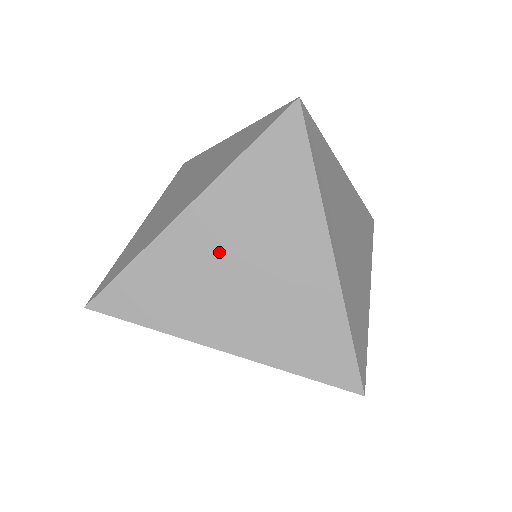
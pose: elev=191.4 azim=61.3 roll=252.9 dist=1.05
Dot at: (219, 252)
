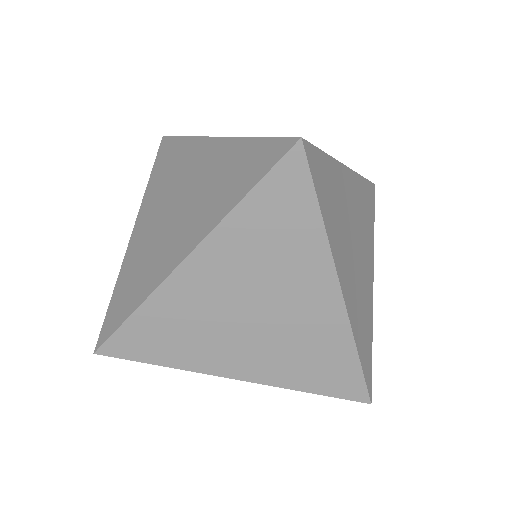
Dot at: (224, 298)
